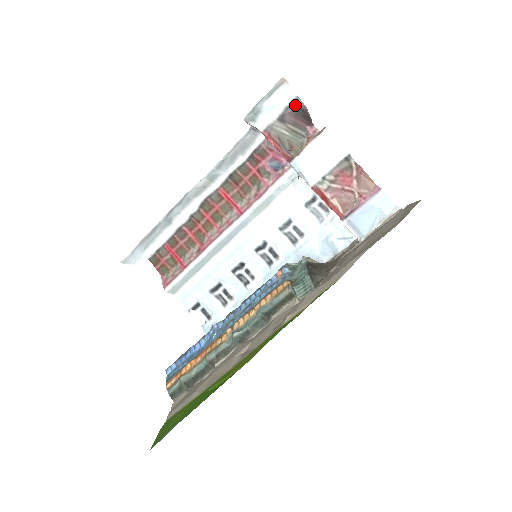
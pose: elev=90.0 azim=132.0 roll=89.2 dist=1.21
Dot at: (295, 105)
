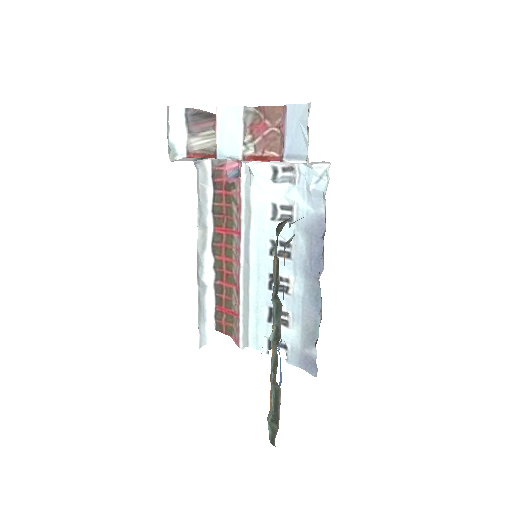
Dot at: (189, 116)
